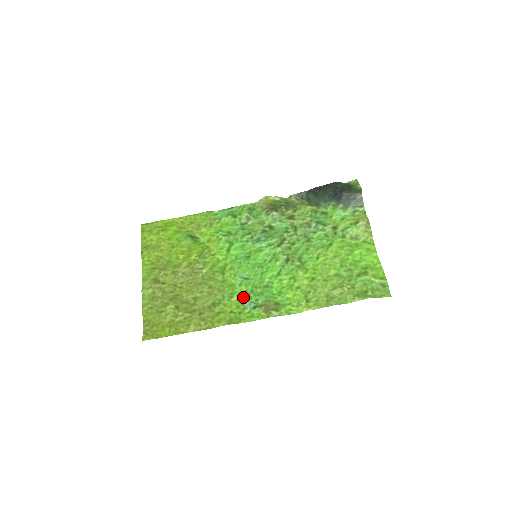
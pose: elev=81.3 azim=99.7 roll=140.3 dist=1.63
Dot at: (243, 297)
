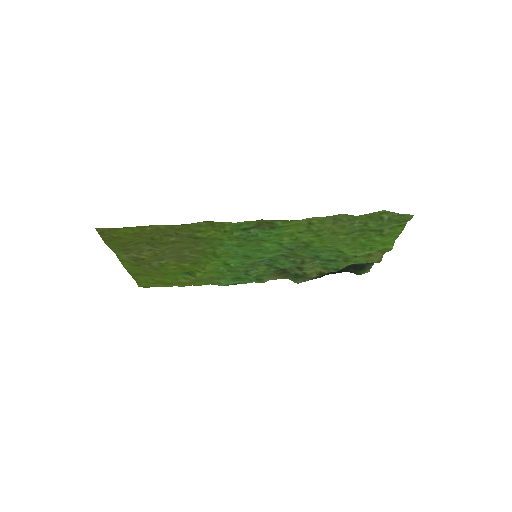
Dot at: (233, 236)
